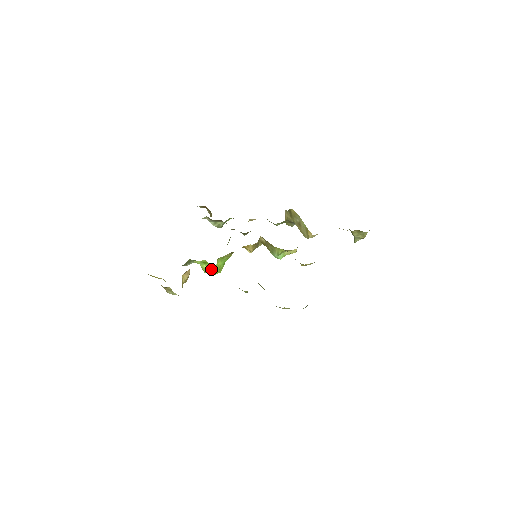
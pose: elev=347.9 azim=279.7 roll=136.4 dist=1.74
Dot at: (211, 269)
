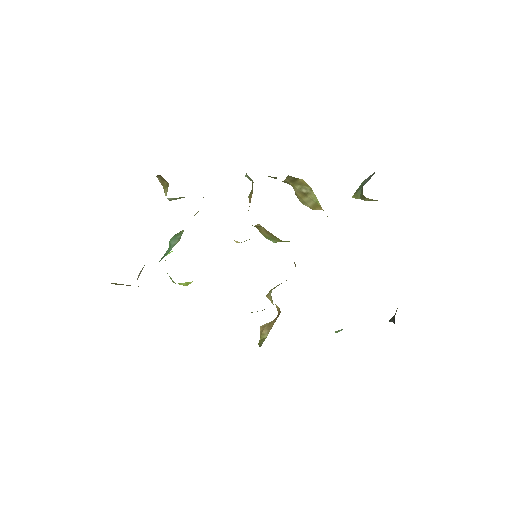
Dot at: (190, 282)
